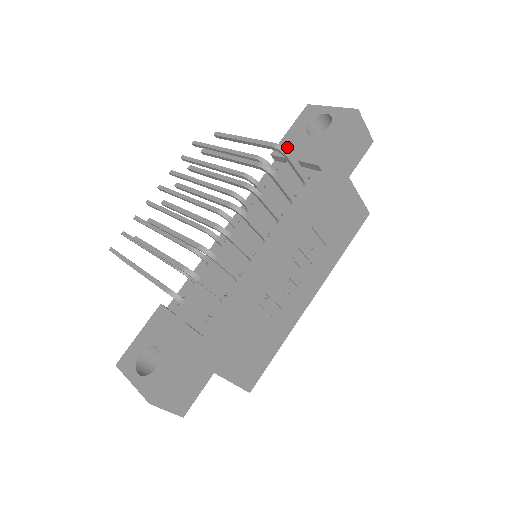
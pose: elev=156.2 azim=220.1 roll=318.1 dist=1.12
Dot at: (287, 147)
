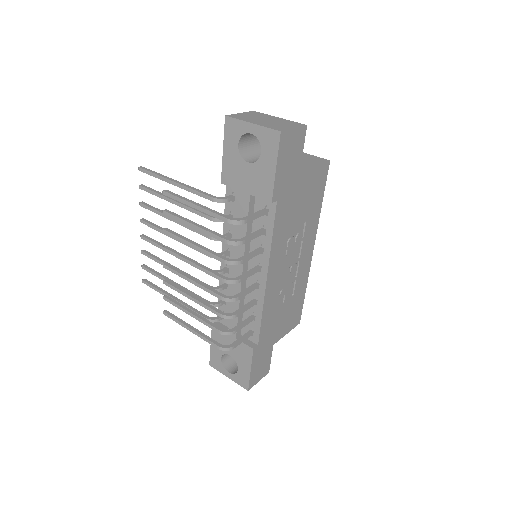
Dot at: (232, 176)
